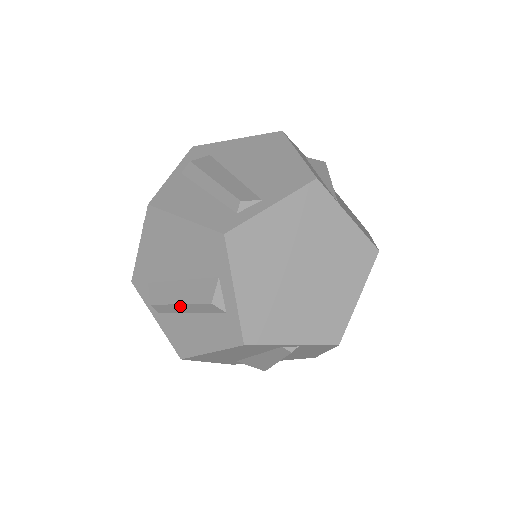
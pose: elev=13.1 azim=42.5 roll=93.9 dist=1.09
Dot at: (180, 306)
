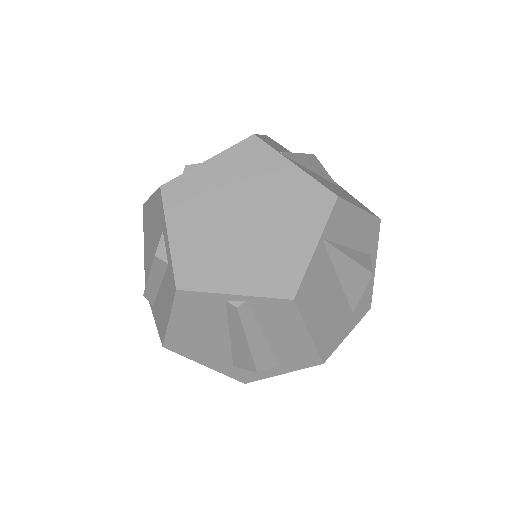
Dot at: (151, 280)
